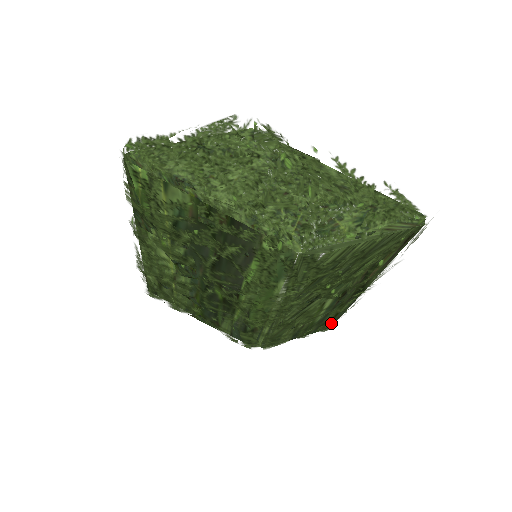
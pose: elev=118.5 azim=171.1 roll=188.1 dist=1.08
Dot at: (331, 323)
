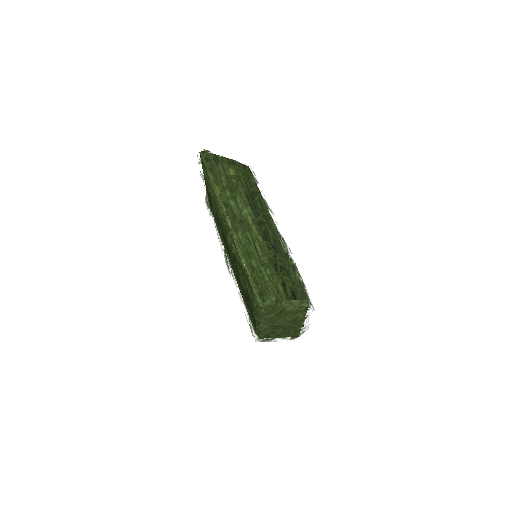
Dot at: occluded
